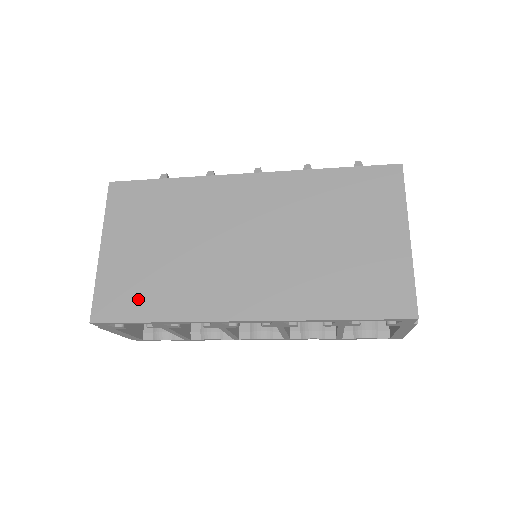
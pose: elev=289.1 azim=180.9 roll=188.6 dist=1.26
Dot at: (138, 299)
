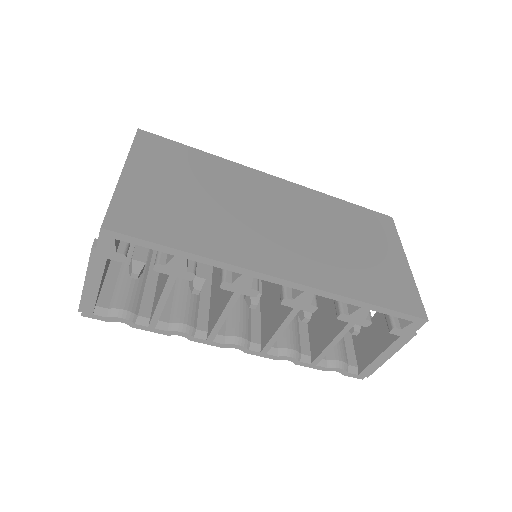
Dot at: (165, 226)
